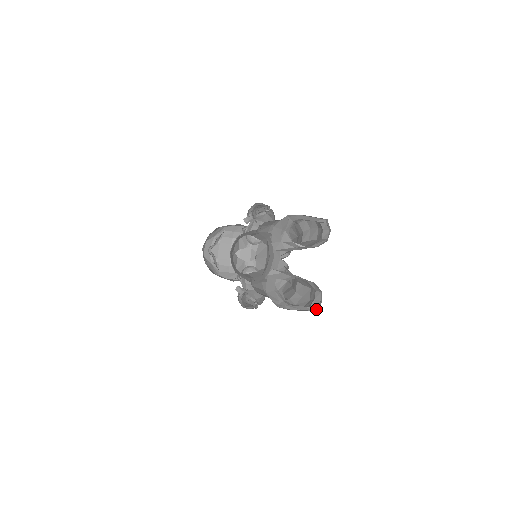
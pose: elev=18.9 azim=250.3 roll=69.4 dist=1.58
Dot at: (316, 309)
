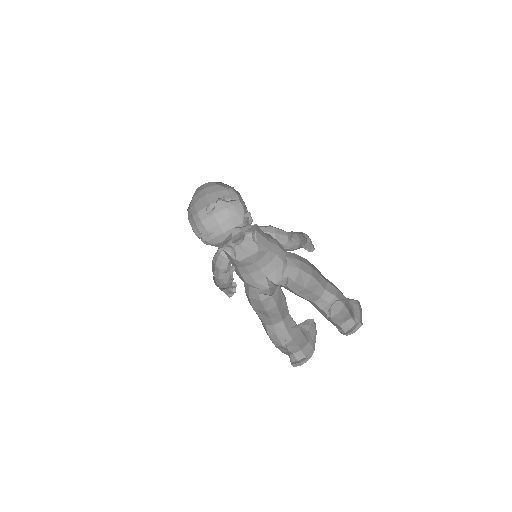
Dot at: (294, 365)
